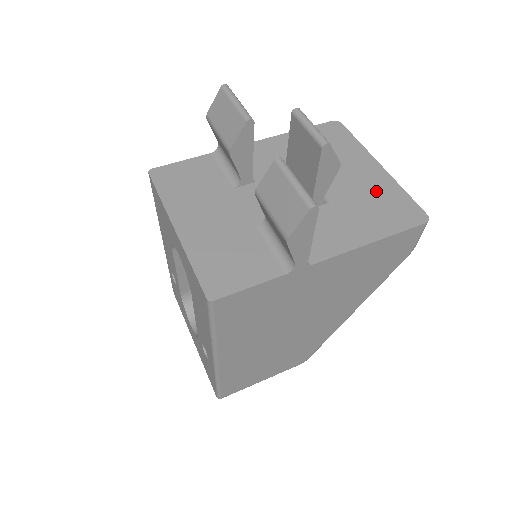
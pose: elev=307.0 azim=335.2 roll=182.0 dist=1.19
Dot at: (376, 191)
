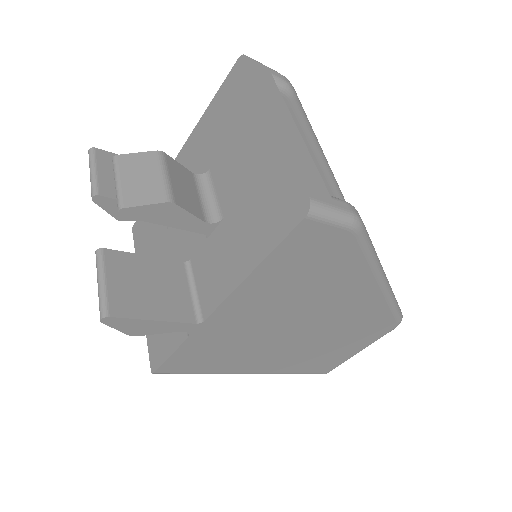
Dot at: (262, 176)
